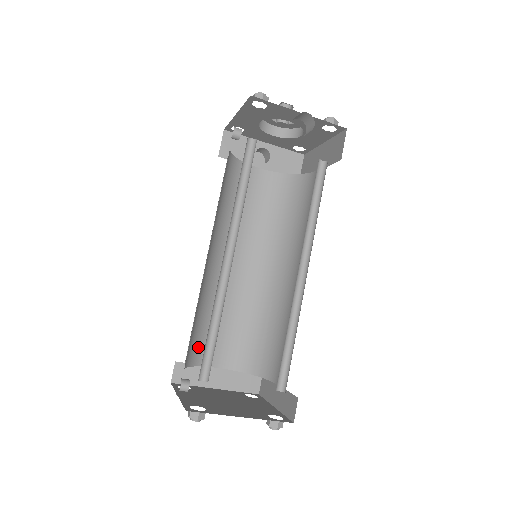
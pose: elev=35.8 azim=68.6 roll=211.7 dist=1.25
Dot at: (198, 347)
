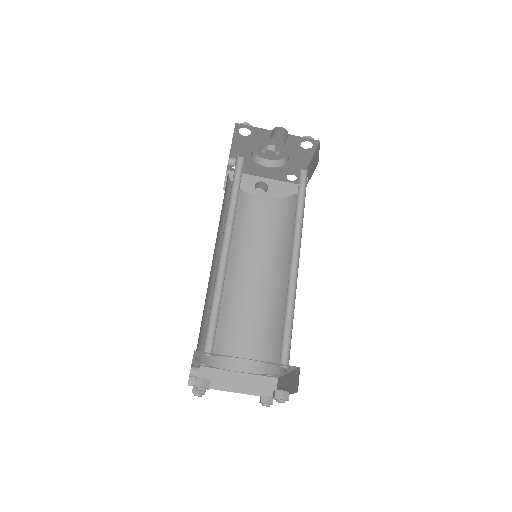
Dot at: occluded
